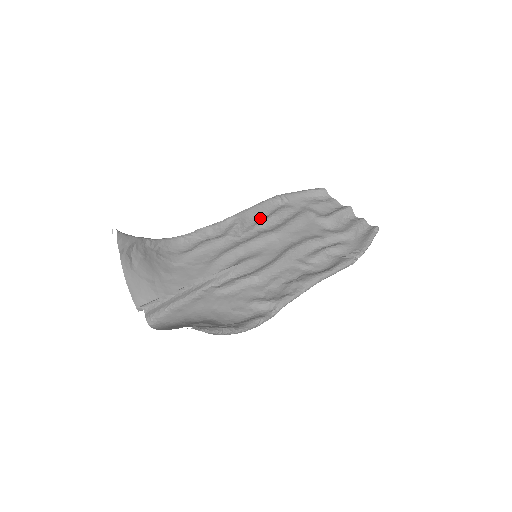
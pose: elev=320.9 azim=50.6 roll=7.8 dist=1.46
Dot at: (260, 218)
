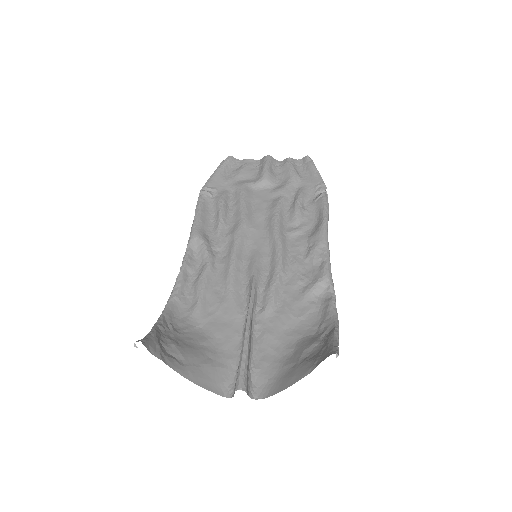
Dot at: (212, 222)
